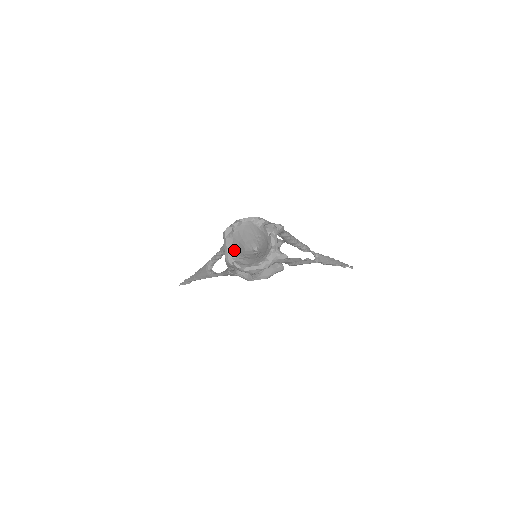
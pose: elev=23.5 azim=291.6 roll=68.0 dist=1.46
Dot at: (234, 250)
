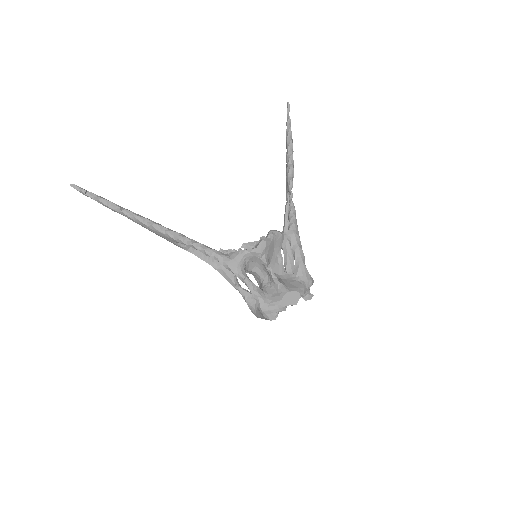
Dot at: occluded
